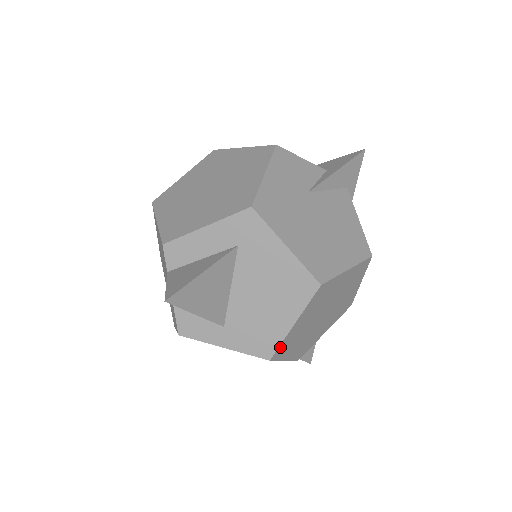
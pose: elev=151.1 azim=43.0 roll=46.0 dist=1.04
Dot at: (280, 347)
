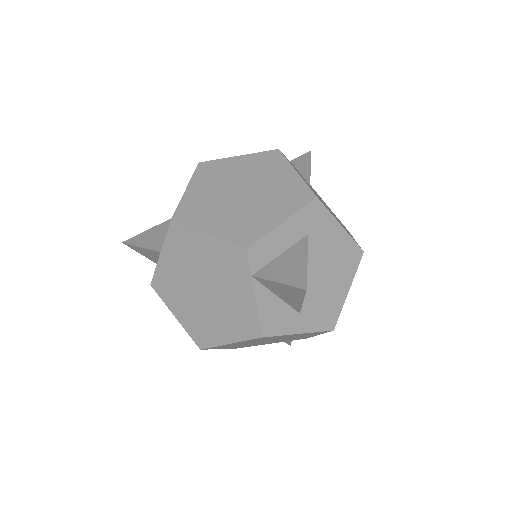
Dot at: (337, 316)
